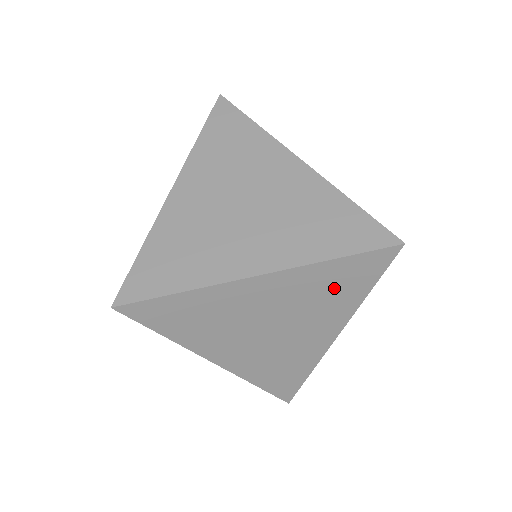
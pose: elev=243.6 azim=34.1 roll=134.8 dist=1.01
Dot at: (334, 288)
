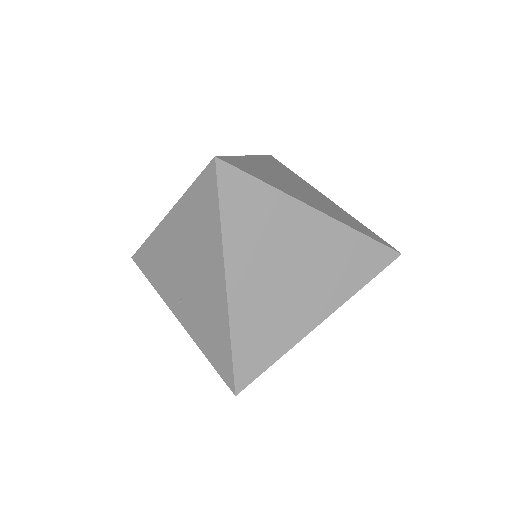
Dot at: occluded
